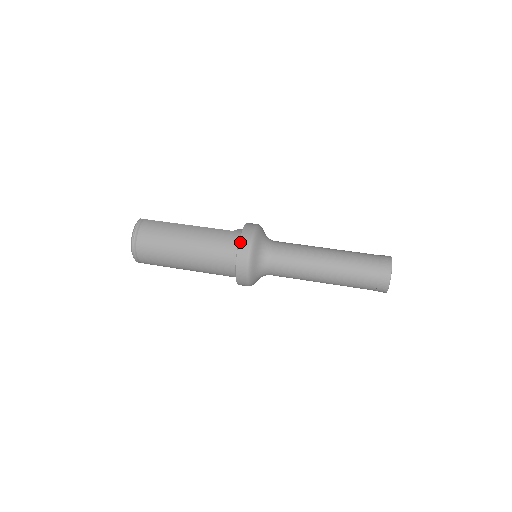
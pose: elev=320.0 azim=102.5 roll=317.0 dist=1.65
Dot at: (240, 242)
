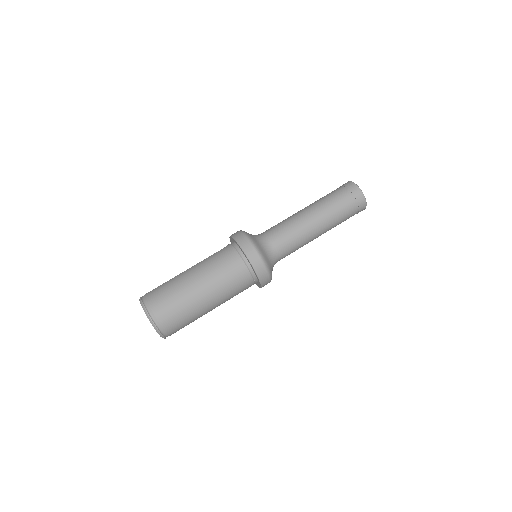
Dot at: (240, 244)
